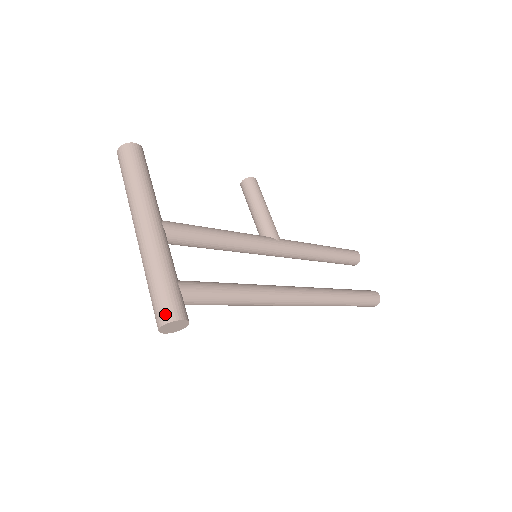
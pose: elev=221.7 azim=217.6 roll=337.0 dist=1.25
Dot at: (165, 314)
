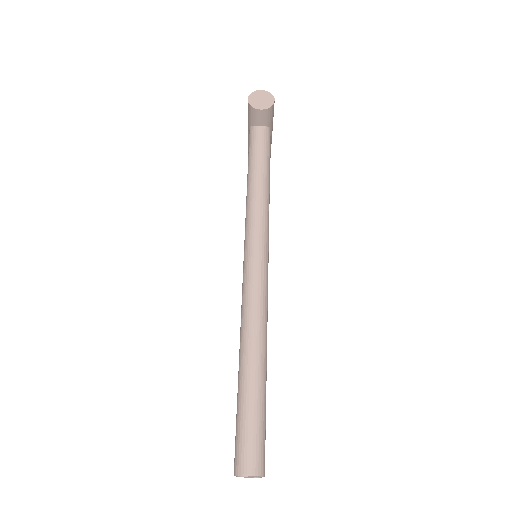
Dot at: occluded
